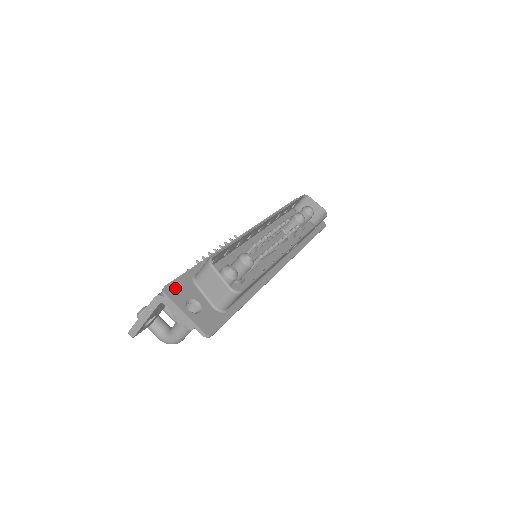
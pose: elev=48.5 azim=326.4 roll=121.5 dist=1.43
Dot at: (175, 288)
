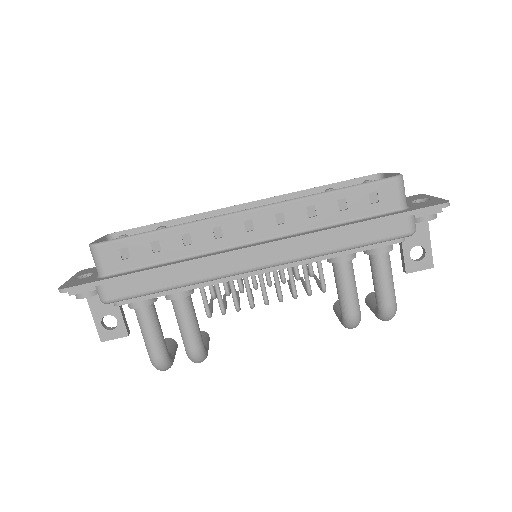
Dot at: (91, 269)
